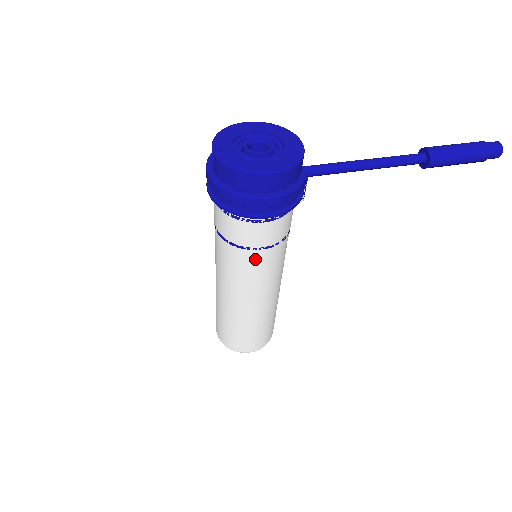
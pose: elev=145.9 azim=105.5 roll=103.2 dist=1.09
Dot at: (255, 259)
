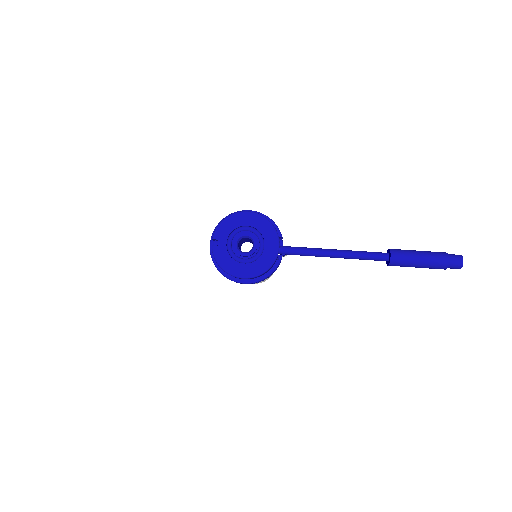
Dot at: occluded
